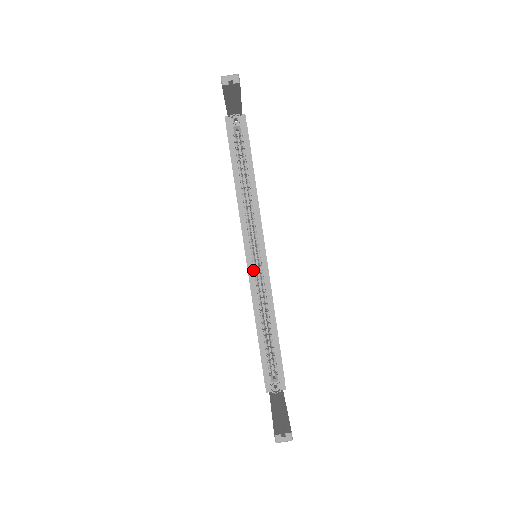
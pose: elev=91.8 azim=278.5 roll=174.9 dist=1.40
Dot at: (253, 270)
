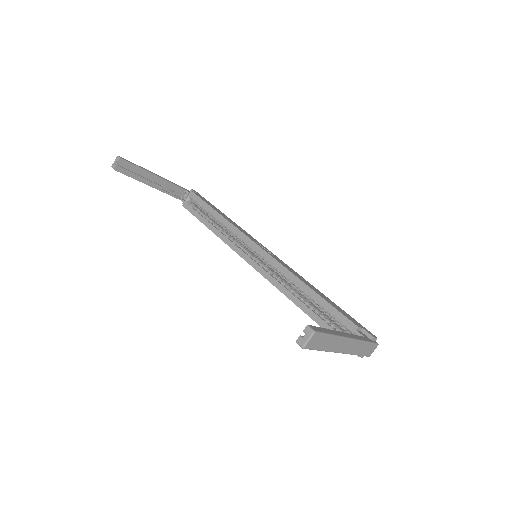
Dot at: (260, 267)
